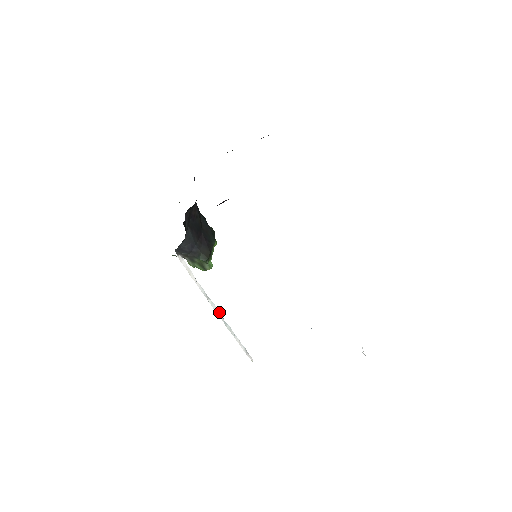
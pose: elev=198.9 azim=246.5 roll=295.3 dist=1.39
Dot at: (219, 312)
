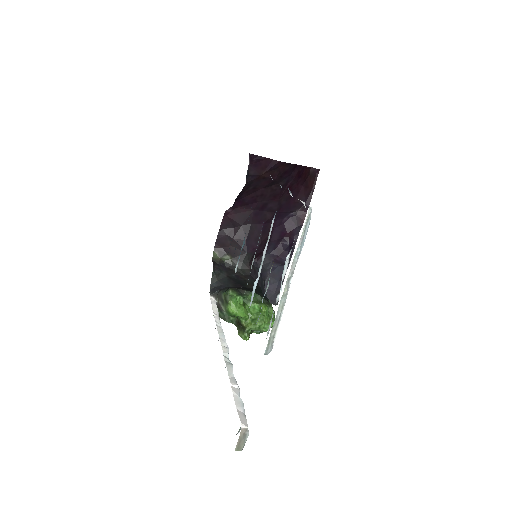
Dot at: (227, 348)
